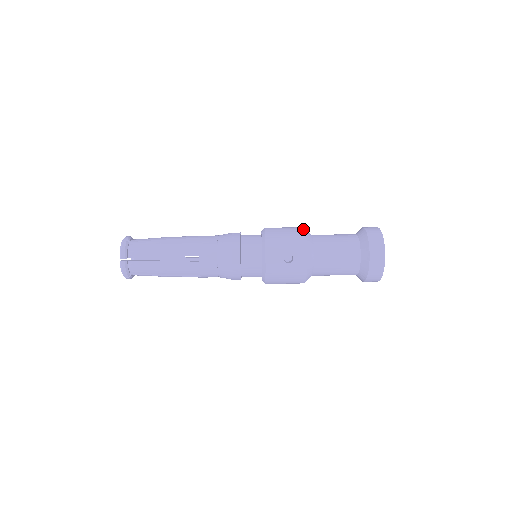
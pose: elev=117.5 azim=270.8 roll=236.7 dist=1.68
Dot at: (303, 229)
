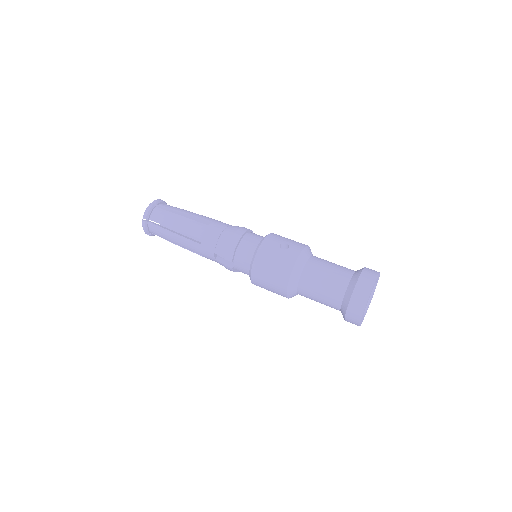
Dot at: occluded
